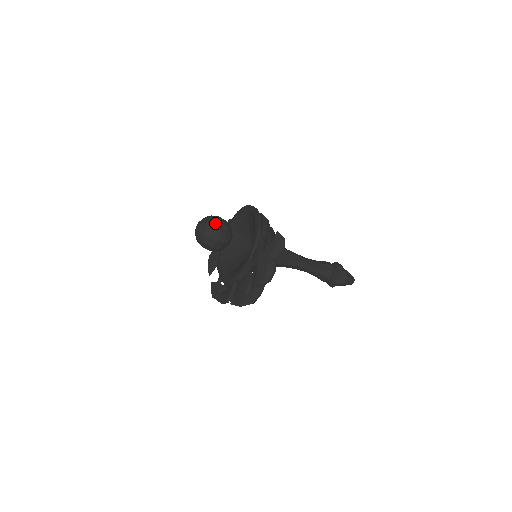
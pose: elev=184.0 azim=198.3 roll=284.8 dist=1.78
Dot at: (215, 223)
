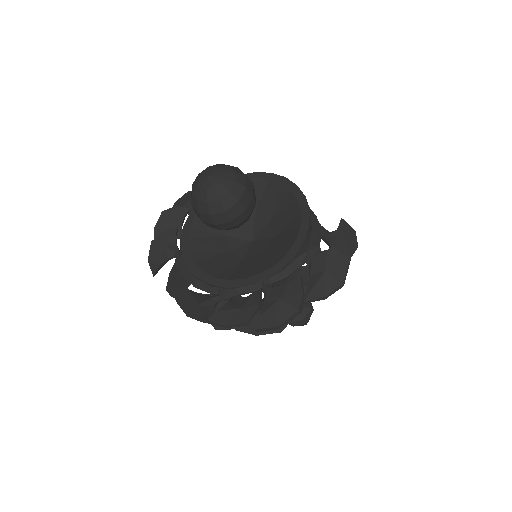
Dot at: (246, 177)
